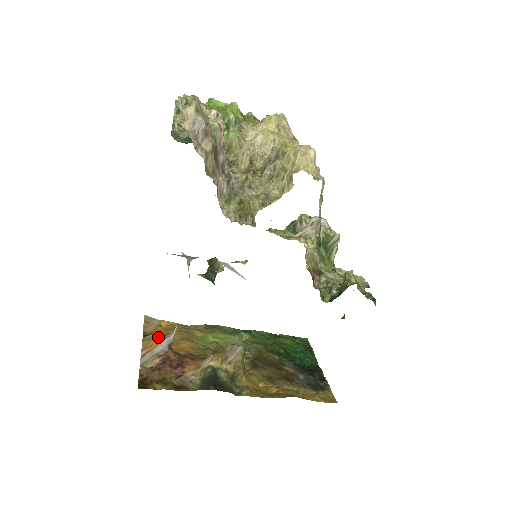
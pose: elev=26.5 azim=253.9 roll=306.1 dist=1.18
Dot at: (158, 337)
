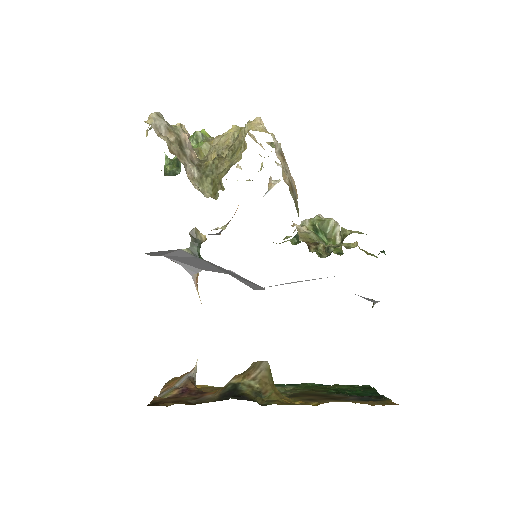
Dot at: (180, 376)
